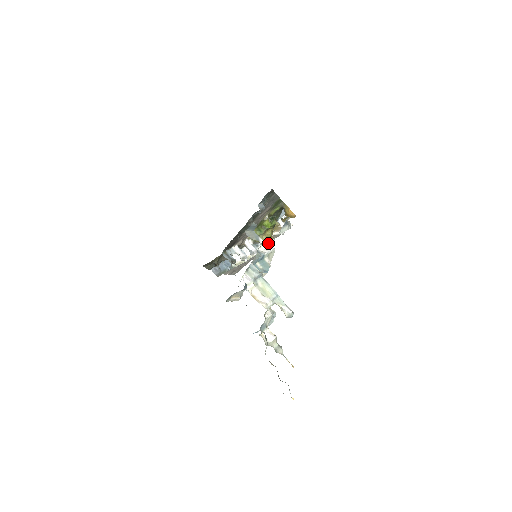
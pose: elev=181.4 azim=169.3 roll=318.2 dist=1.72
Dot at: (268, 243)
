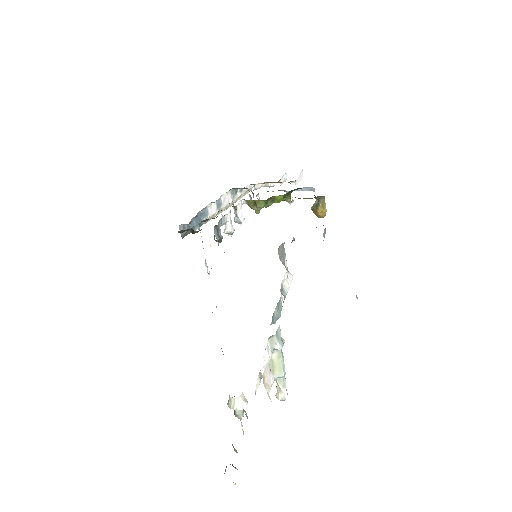
Dot at: (259, 211)
